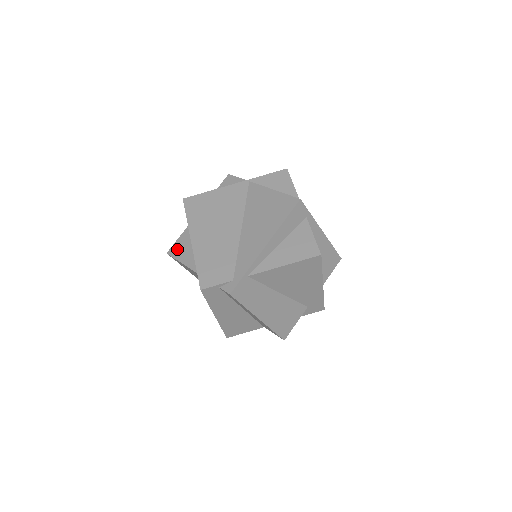
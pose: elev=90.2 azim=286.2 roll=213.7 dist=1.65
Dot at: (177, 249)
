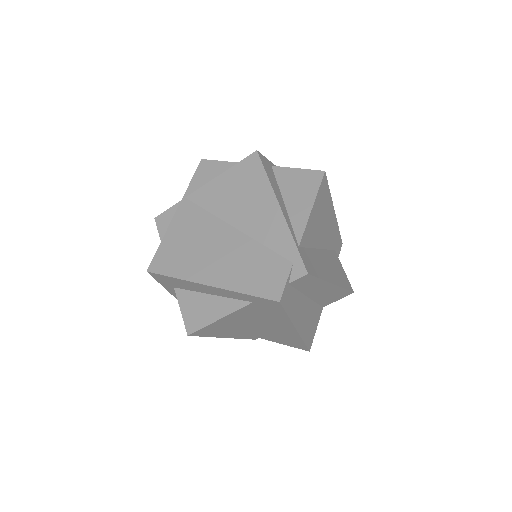
Dot at: (194, 319)
